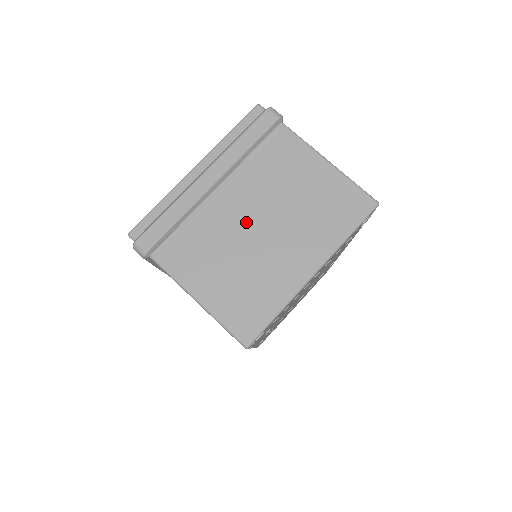
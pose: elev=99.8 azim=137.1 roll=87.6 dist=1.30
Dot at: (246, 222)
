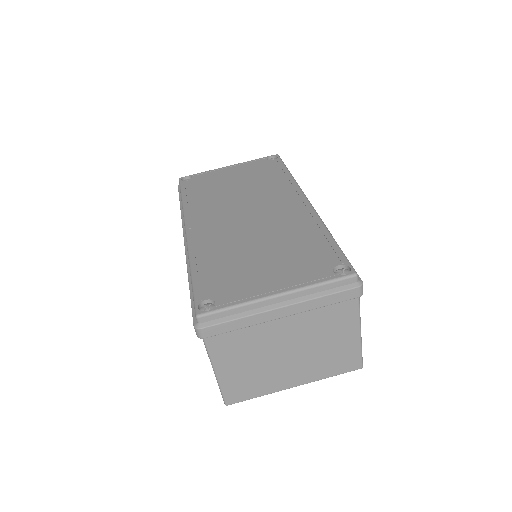
Dot at: (282, 346)
